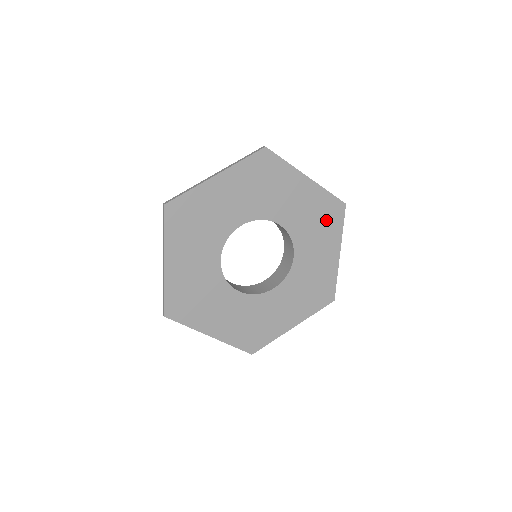
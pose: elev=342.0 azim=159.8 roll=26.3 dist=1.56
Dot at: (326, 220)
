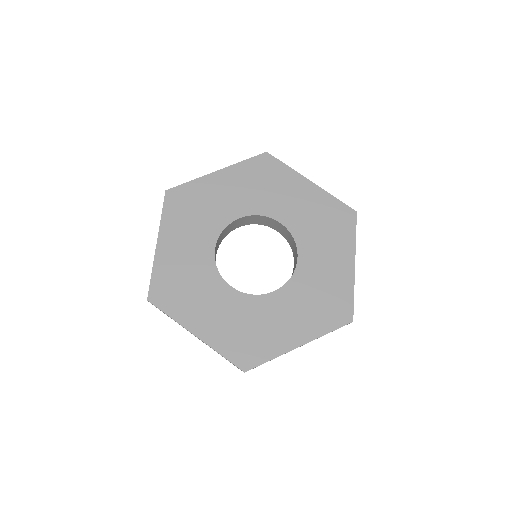
Dot at: (334, 225)
